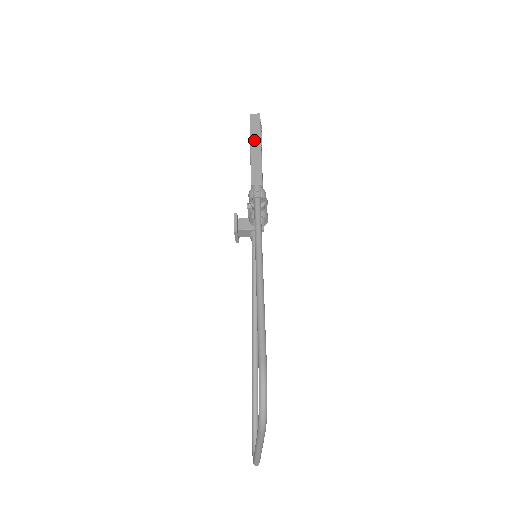
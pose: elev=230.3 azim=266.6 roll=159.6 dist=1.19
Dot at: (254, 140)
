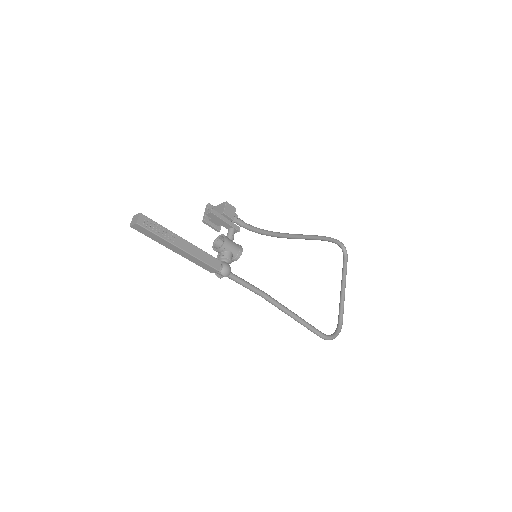
Dot at: (167, 246)
